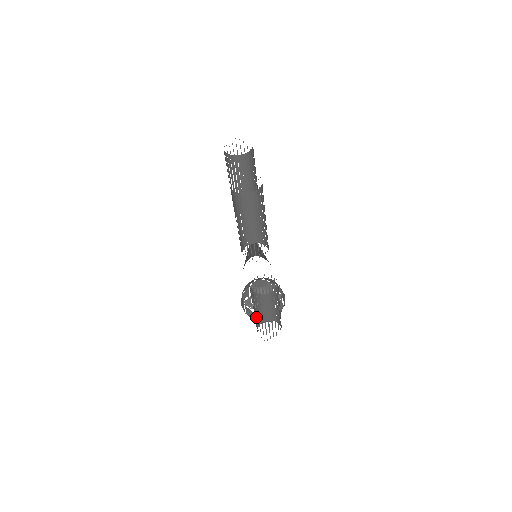
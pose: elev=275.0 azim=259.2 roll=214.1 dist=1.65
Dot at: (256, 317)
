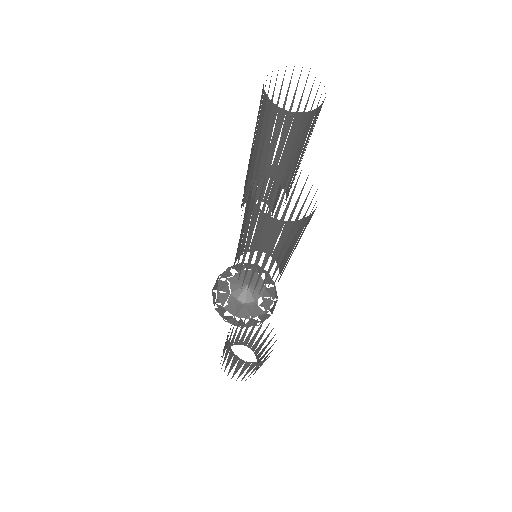
Dot at: (224, 359)
